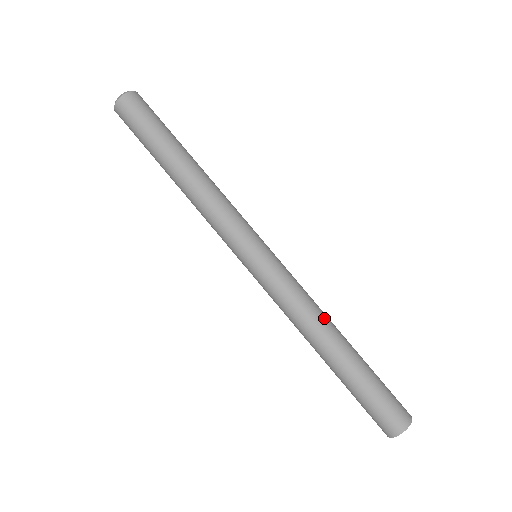
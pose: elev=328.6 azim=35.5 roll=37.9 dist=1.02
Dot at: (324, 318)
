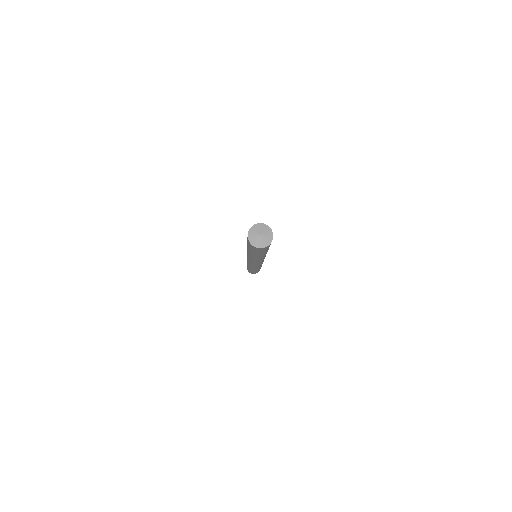
Dot at: occluded
